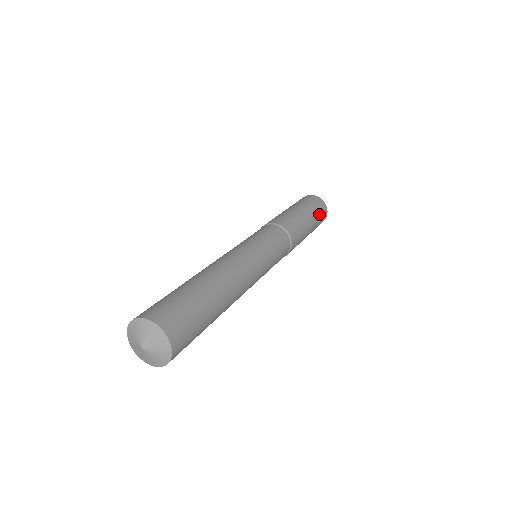
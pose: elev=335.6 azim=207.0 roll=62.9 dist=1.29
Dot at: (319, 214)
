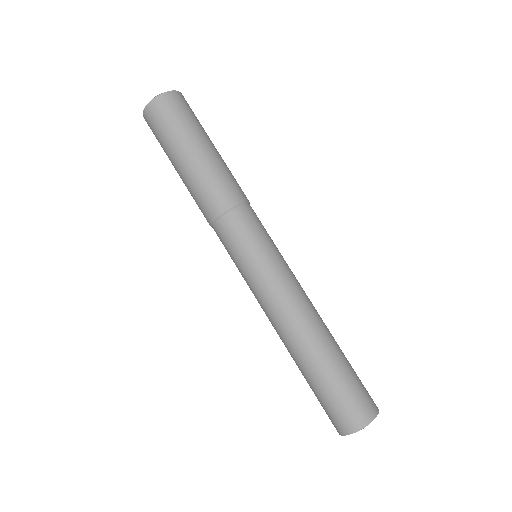
Dot at: occluded
